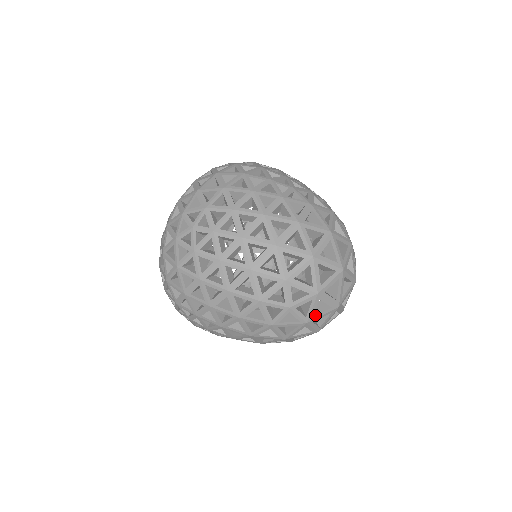
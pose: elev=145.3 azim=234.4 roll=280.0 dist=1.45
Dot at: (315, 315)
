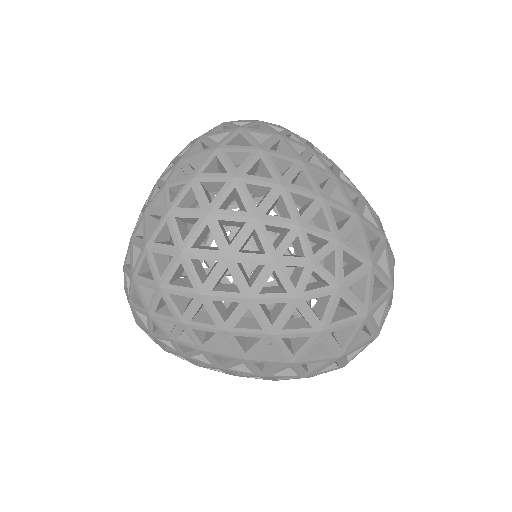
Dot at: occluded
